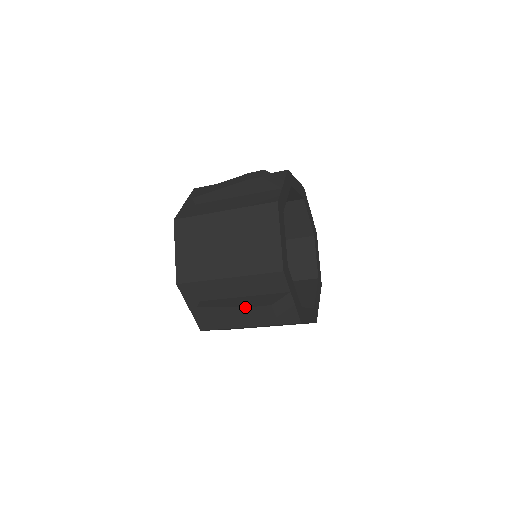
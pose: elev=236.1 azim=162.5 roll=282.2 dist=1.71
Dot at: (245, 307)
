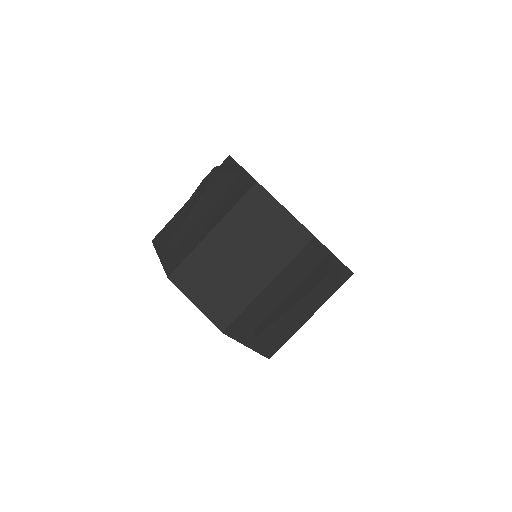
Dot at: (304, 298)
